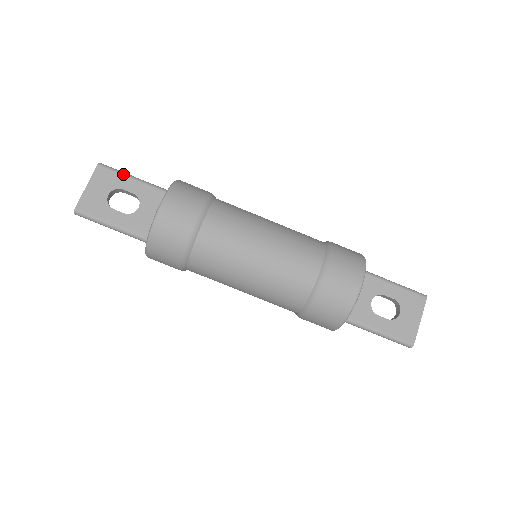
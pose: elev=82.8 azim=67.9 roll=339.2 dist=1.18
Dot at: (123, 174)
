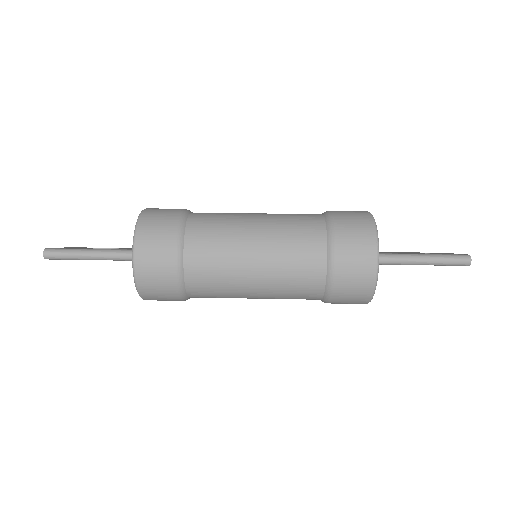
Dot at: occluded
